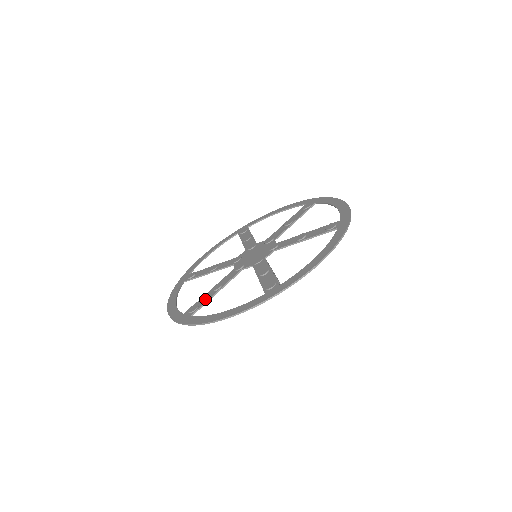
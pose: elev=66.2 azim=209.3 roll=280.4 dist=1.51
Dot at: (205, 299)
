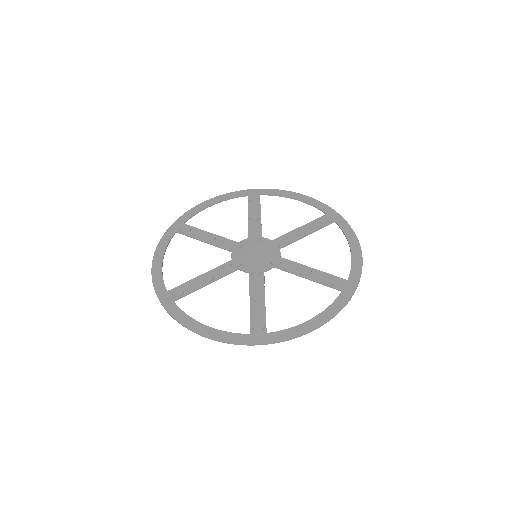
Dot at: (260, 312)
